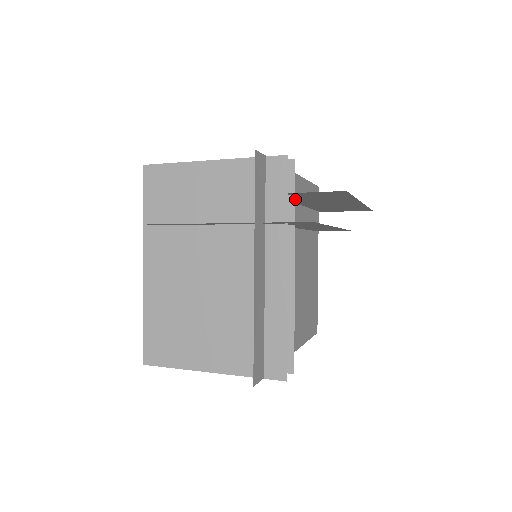
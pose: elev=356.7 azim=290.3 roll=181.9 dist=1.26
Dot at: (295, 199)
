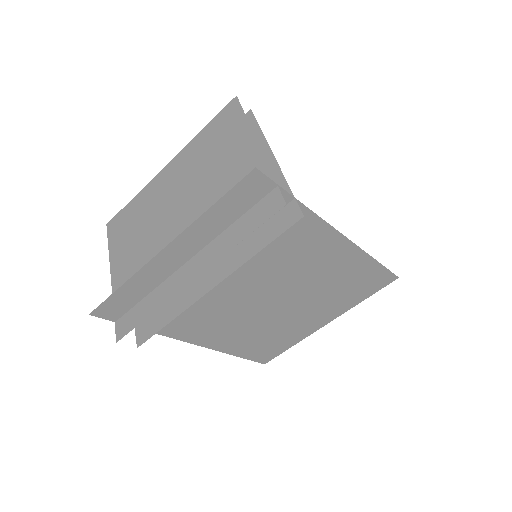
Dot at: occluded
